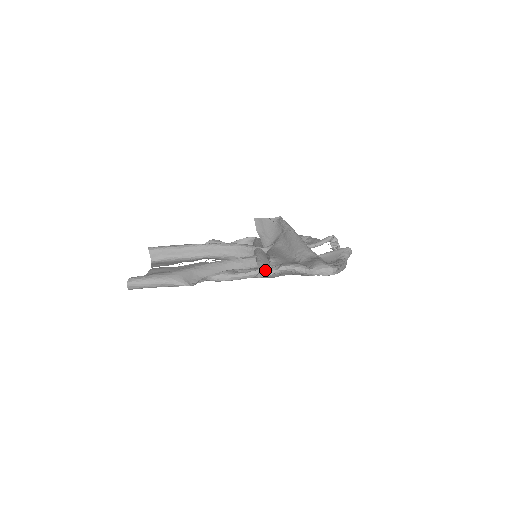
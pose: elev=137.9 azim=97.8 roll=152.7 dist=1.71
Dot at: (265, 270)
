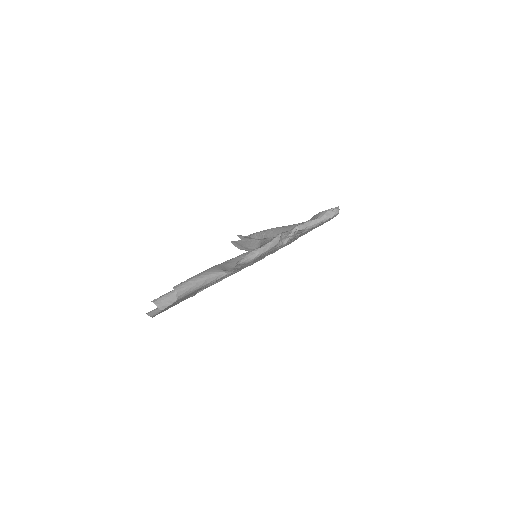
Dot at: (282, 238)
